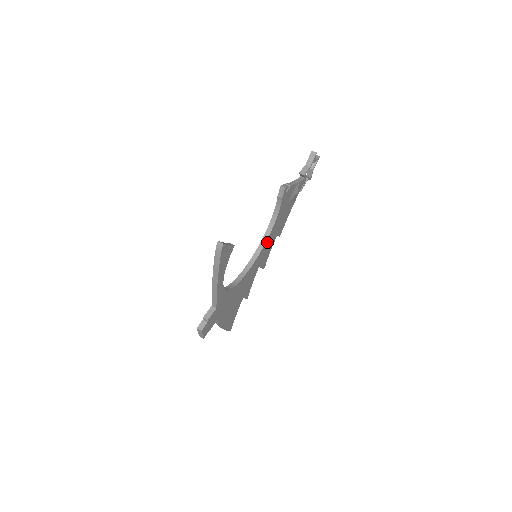
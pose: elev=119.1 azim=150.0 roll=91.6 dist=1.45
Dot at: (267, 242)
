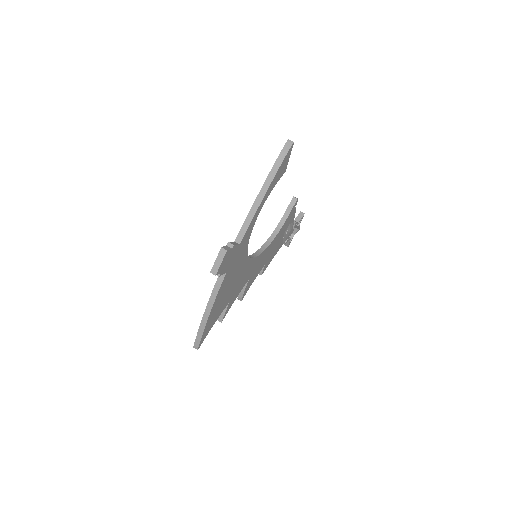
Dot at: (264, 253)
